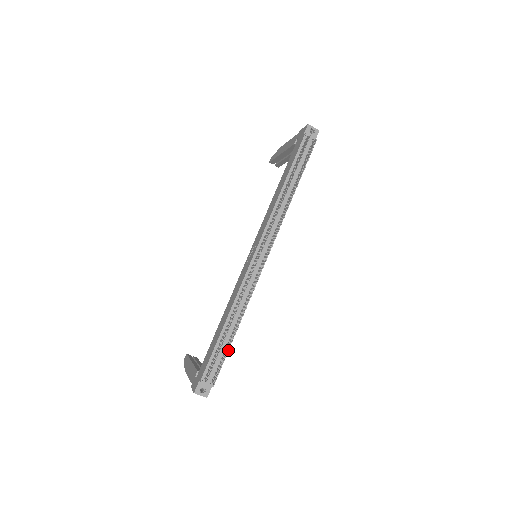
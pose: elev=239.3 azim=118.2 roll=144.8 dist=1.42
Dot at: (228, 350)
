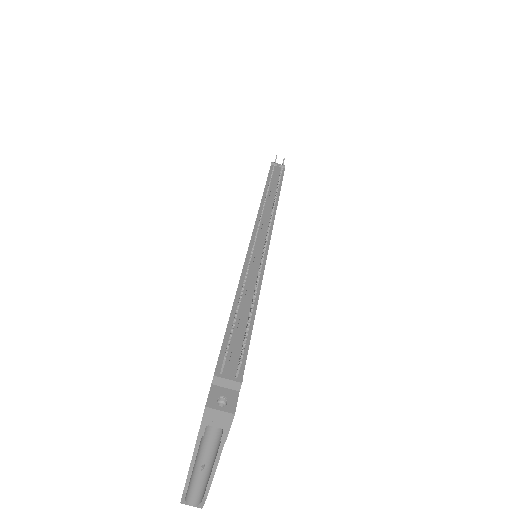
Dot at: (251, 332)
